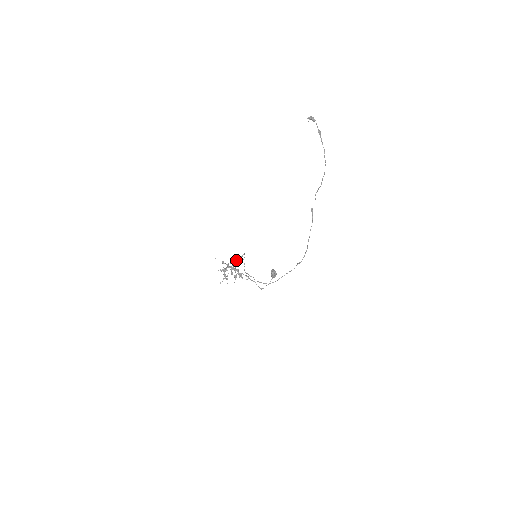
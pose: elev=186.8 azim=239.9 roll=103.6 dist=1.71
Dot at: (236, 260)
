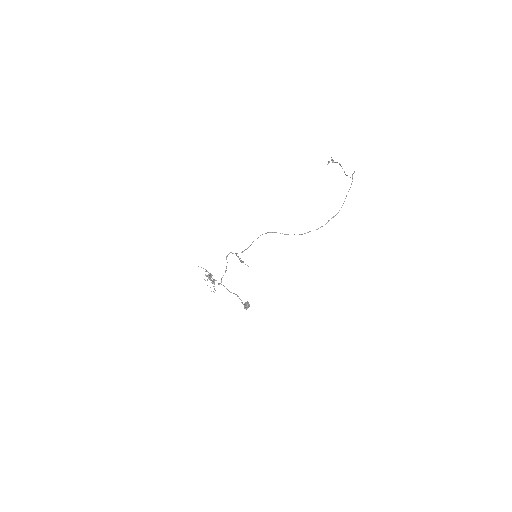
Dot at: (237, 253)
